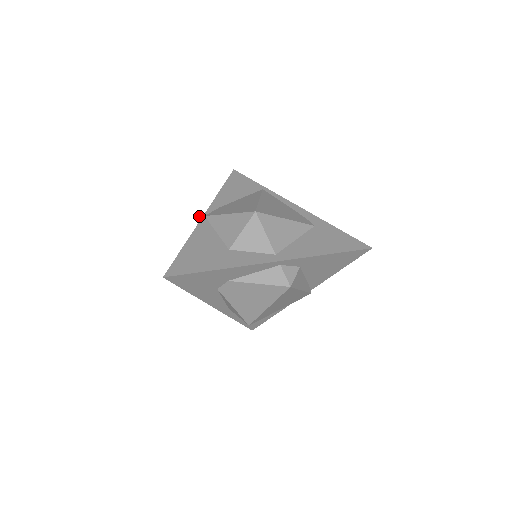
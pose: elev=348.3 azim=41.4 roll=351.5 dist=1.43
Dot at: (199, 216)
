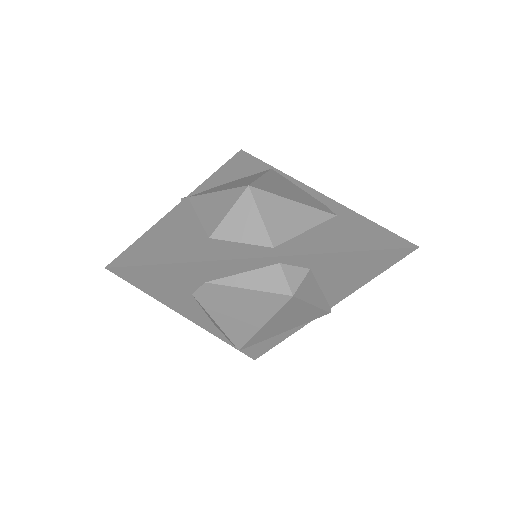
Dot at: (182, 198)
